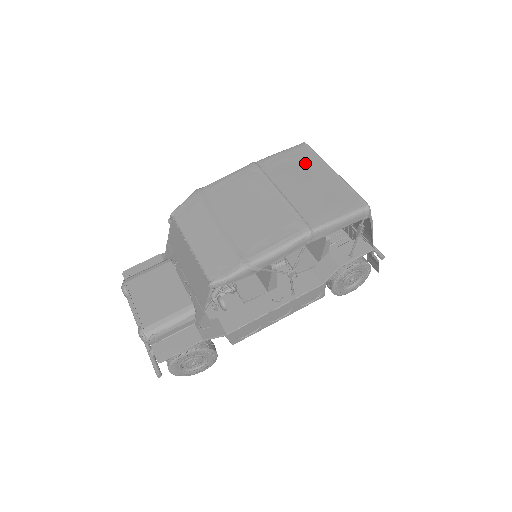
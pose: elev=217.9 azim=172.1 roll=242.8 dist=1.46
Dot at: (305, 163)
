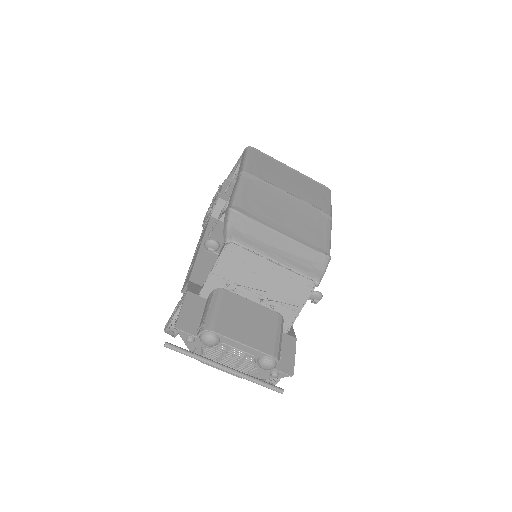
Dot at: (272, 165)
